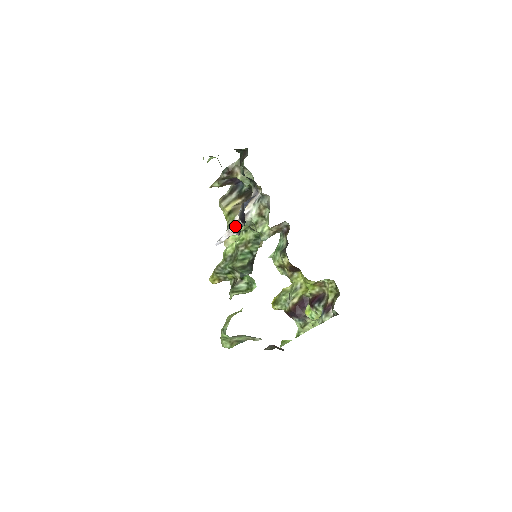
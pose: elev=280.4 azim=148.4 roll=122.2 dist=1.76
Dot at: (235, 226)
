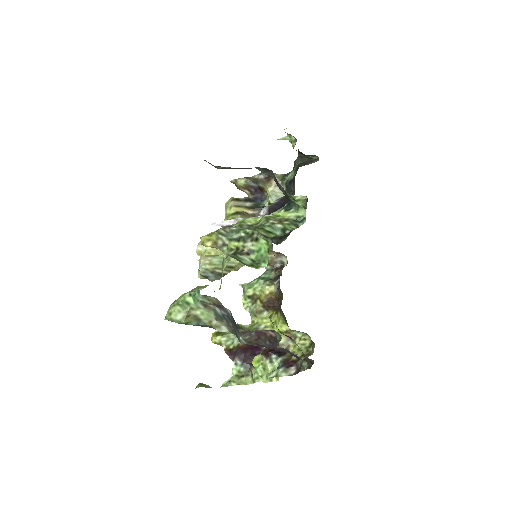
Dot at: occluded
